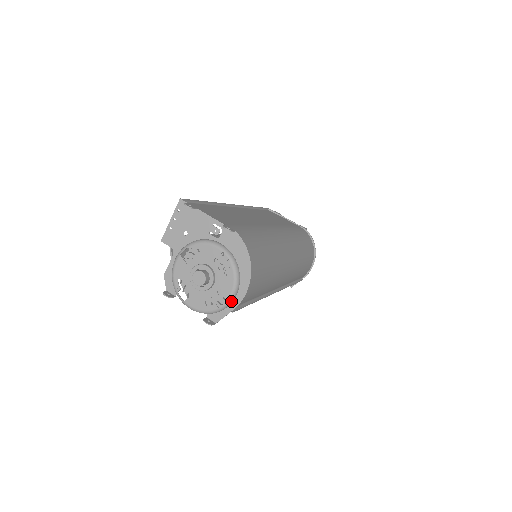
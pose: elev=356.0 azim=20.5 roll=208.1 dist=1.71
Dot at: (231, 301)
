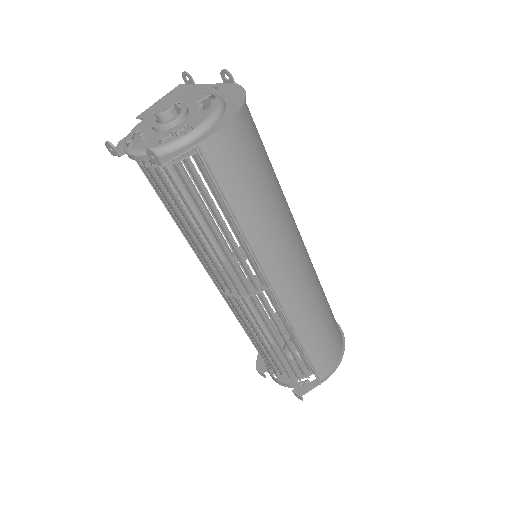
Dot at: (200, 133)
